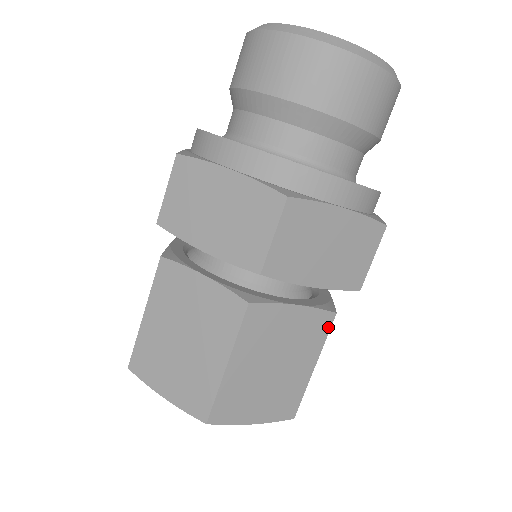
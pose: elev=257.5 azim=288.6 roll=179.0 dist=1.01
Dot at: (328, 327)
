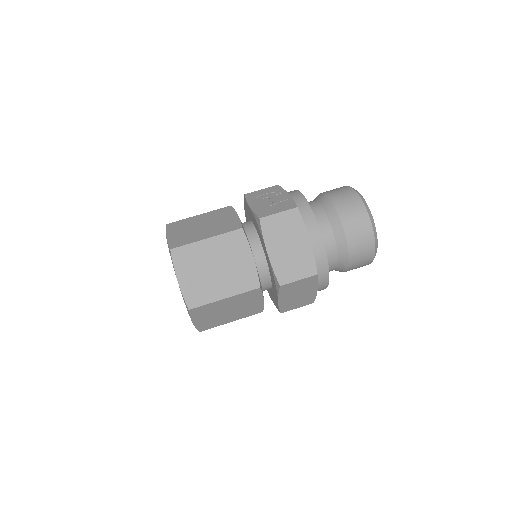
Dot at: (255, 313)
